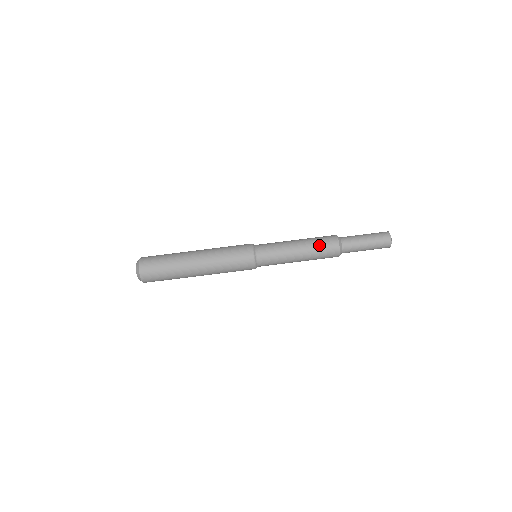
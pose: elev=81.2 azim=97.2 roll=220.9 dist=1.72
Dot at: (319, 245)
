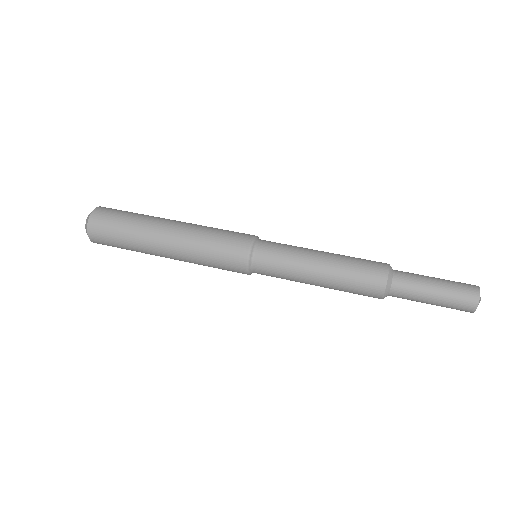
Dot at: (357, 258)
